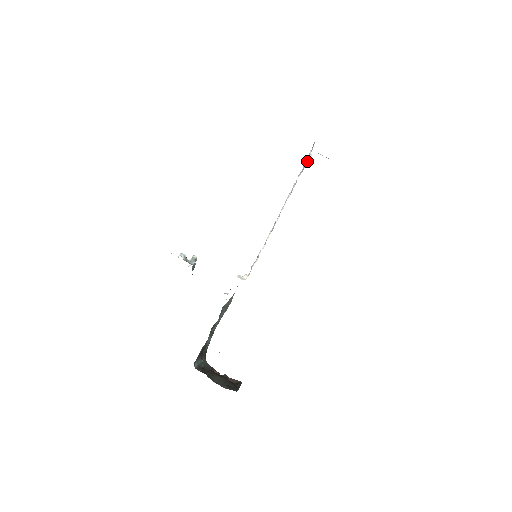
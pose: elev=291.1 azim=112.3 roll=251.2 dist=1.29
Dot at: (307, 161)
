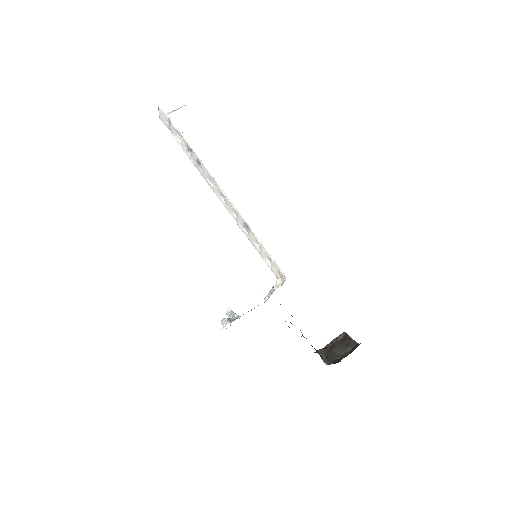
Dot at: (178, 136)
